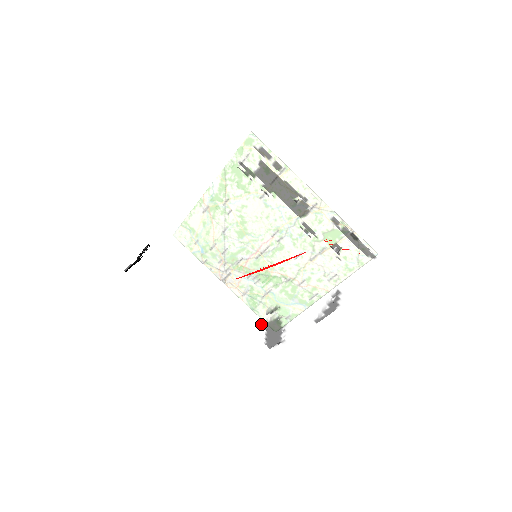
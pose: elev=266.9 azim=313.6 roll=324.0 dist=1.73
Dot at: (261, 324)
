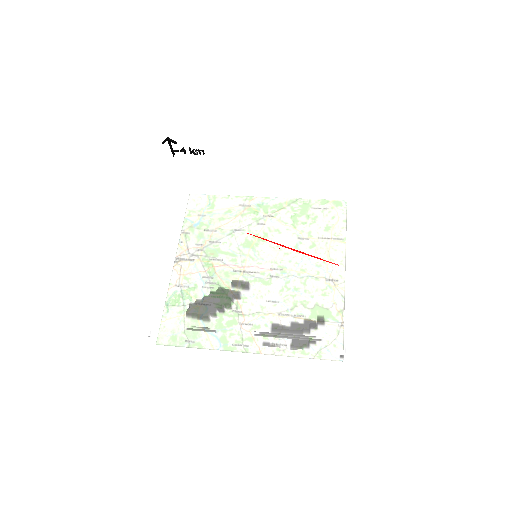
Dot at: (208, 288)
